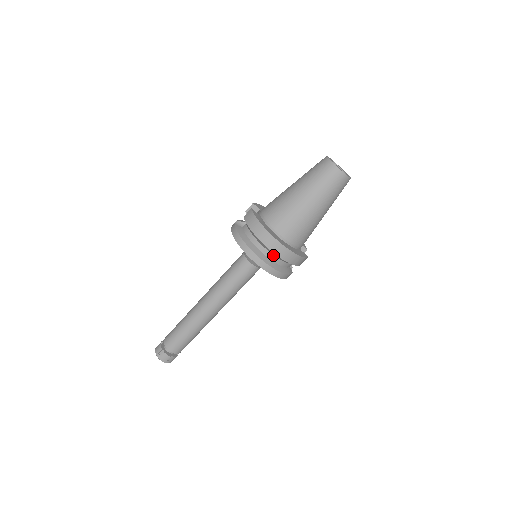
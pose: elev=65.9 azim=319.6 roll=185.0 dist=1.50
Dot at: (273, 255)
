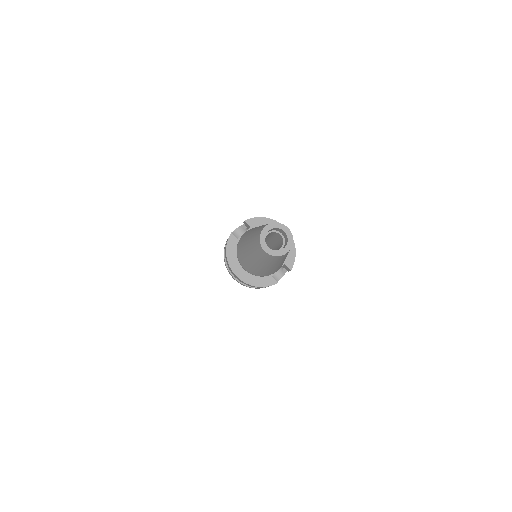
Dot at: occluded
